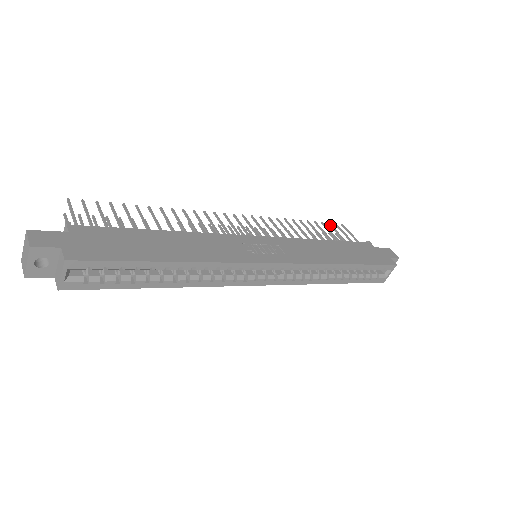
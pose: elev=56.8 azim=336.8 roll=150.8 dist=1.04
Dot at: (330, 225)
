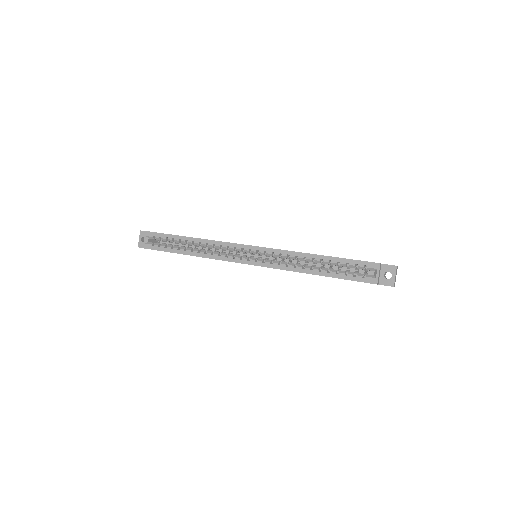
Dot at: occluded
